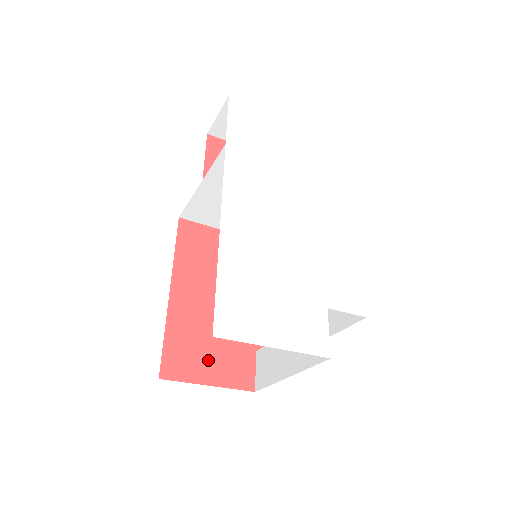
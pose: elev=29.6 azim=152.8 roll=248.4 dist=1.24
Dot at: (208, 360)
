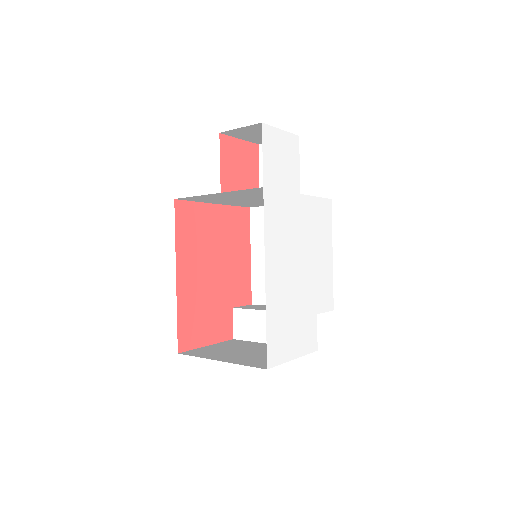
Dot at: (205, 327)
